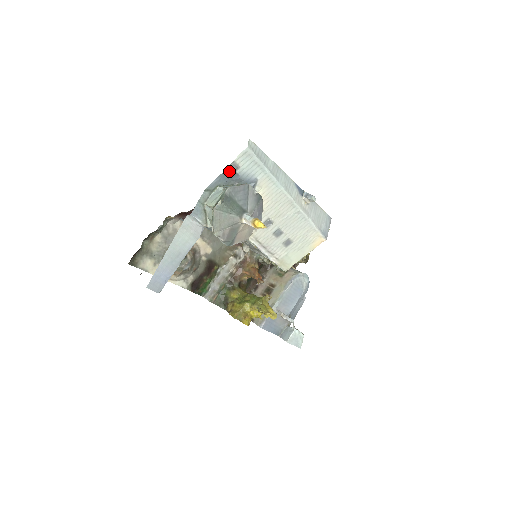
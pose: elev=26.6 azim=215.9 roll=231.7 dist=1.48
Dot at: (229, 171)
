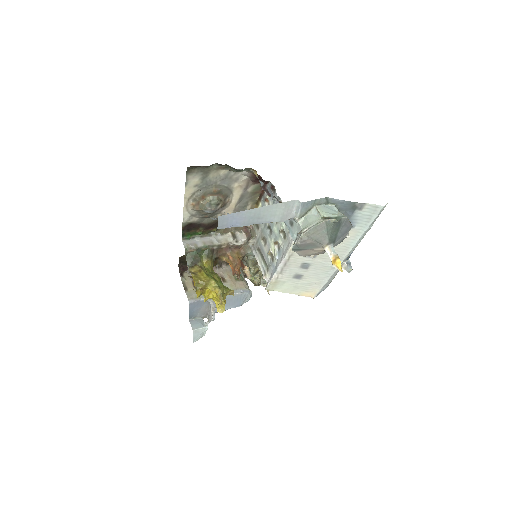
Dot at: (354, 205)
